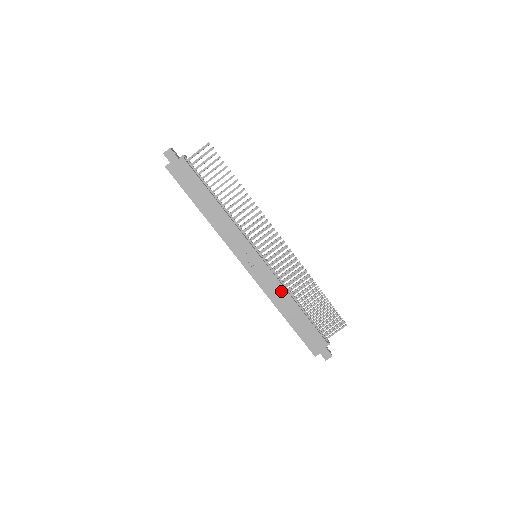
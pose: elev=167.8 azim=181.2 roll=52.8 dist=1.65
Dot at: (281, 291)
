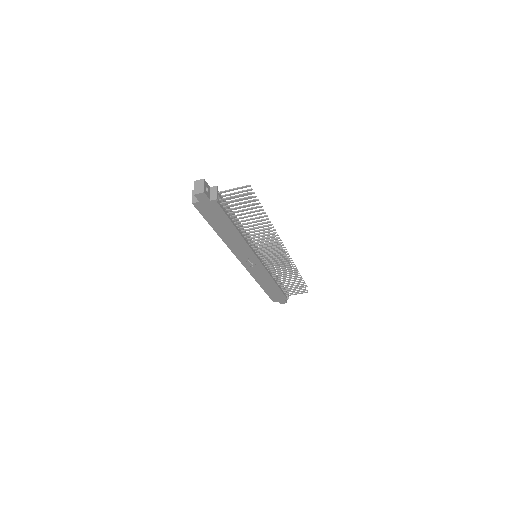
Dot at: (267, 277)
